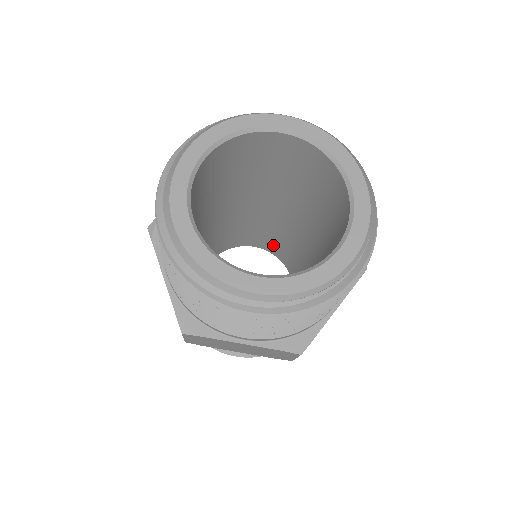
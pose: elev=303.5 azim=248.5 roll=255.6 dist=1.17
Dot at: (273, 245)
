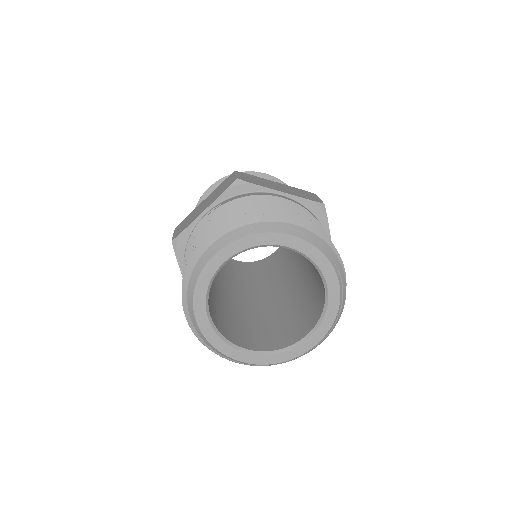
Dot at: occluded
